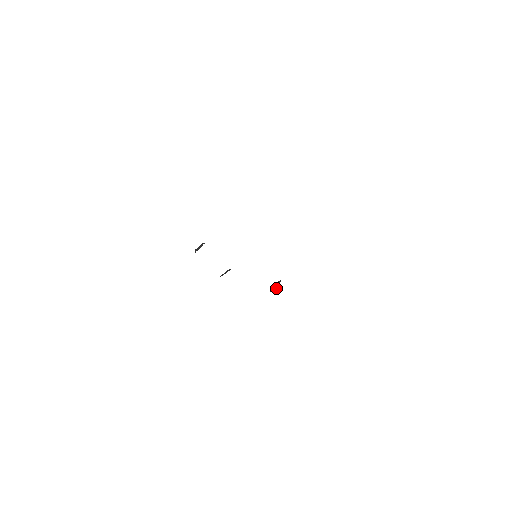
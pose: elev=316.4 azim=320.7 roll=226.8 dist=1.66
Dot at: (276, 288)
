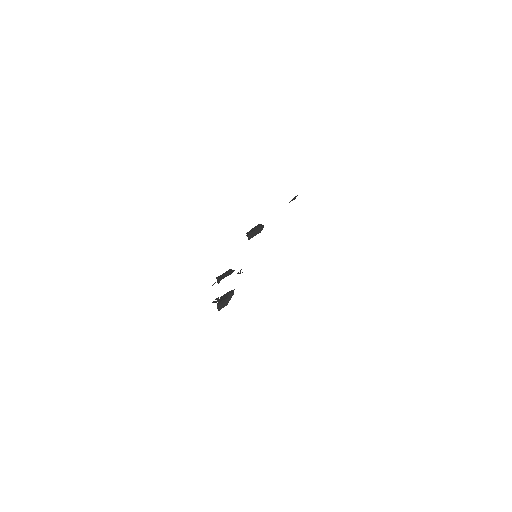
Dot at: (227, 301)
